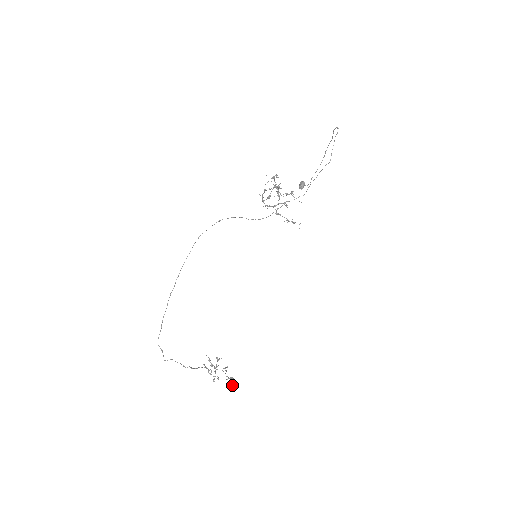
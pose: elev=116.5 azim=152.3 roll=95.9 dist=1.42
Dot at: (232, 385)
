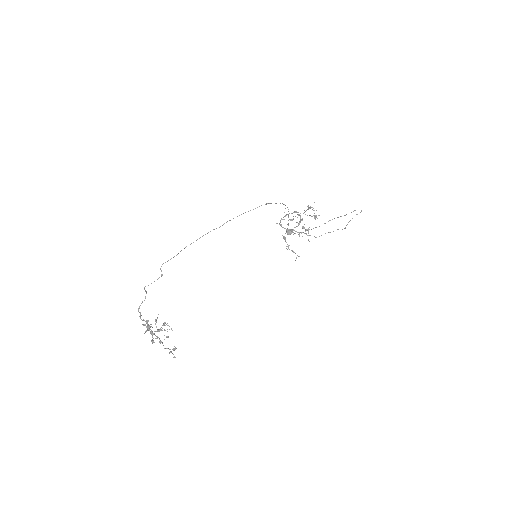
Dot at: occluded
